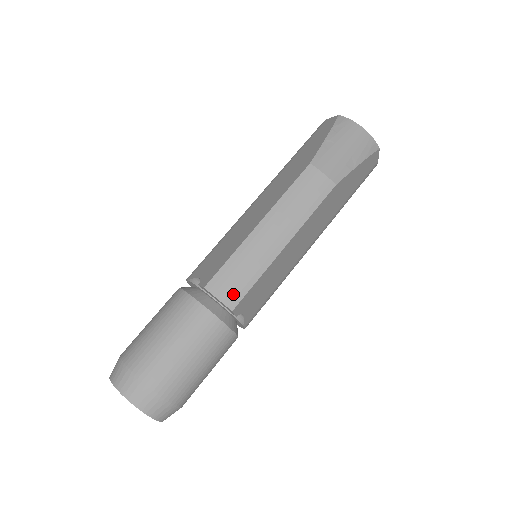
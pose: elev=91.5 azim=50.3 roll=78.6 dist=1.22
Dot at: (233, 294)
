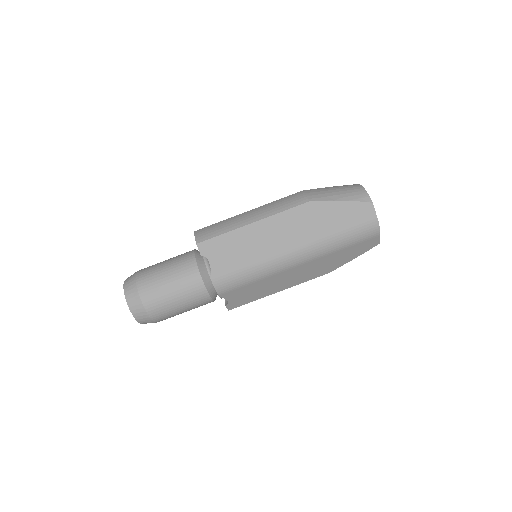
Dot at: (204, 236)
